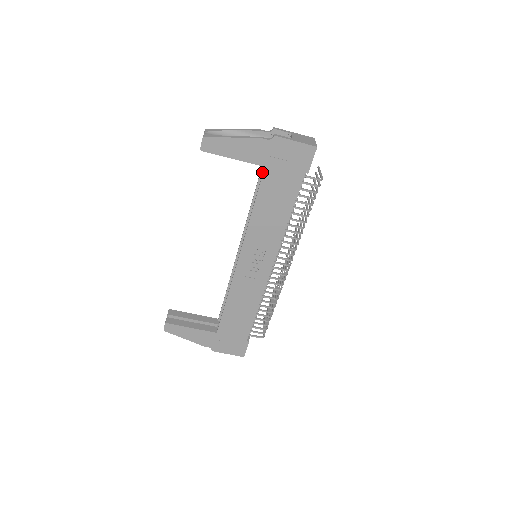
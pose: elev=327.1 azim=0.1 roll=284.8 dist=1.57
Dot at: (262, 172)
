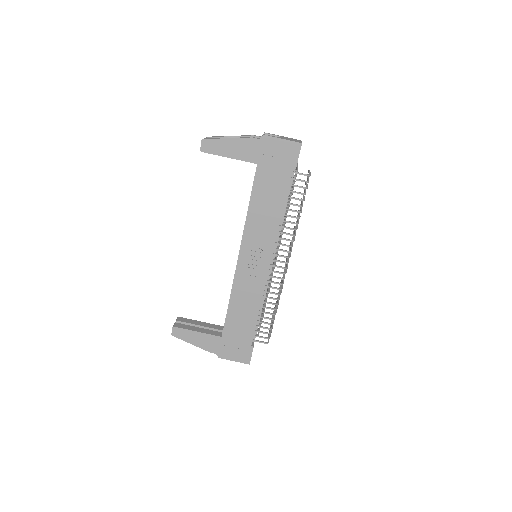
Dot at: occluded
